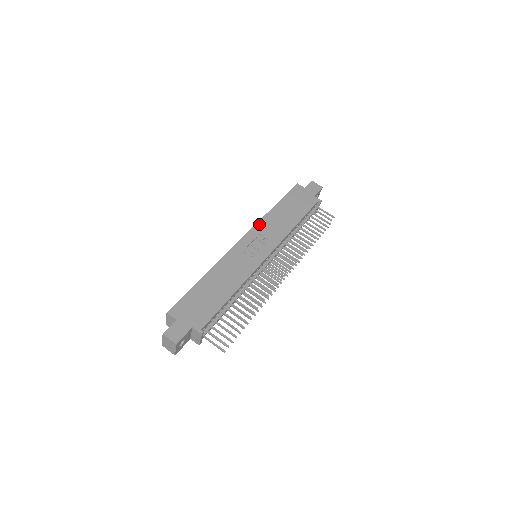
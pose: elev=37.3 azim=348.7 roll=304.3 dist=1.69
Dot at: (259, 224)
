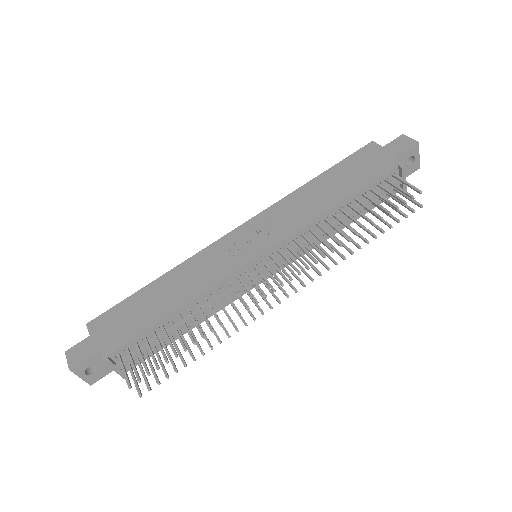
Dot at: (274, 207)
